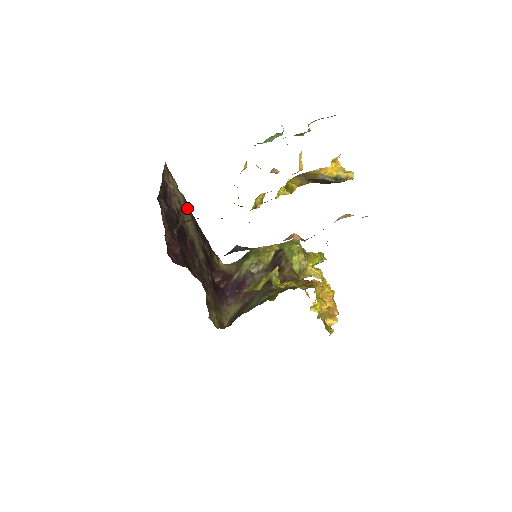
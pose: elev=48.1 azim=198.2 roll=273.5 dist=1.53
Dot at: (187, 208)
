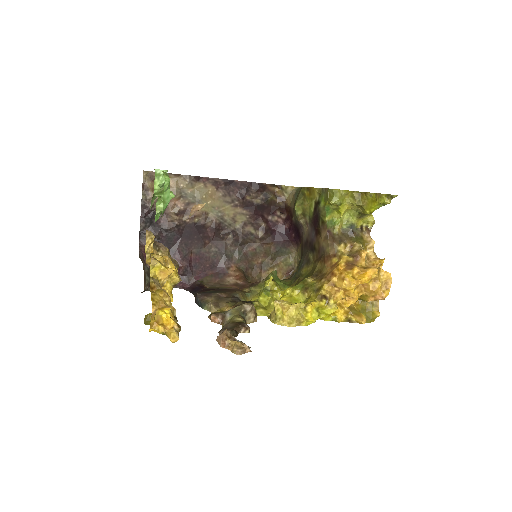
Dot at: (202, 183)
